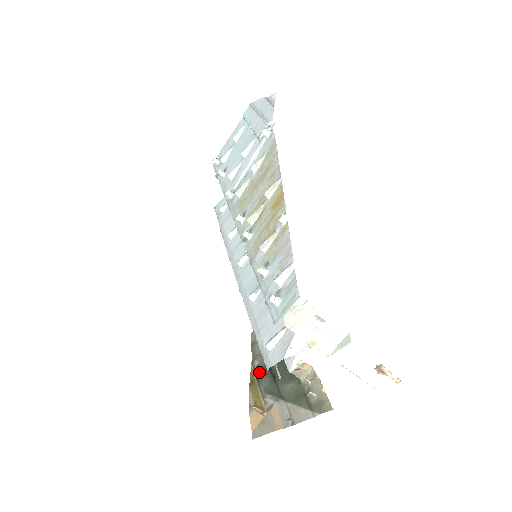
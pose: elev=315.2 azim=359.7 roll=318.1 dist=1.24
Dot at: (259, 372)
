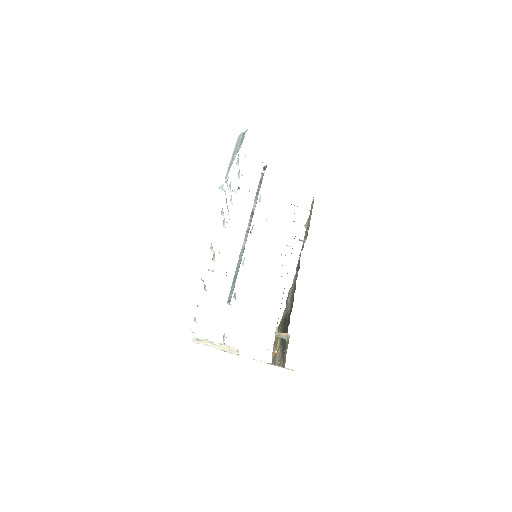
Dot at: (282, 322)
